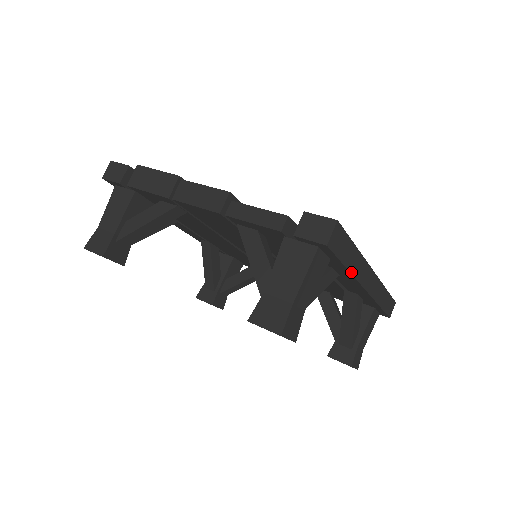
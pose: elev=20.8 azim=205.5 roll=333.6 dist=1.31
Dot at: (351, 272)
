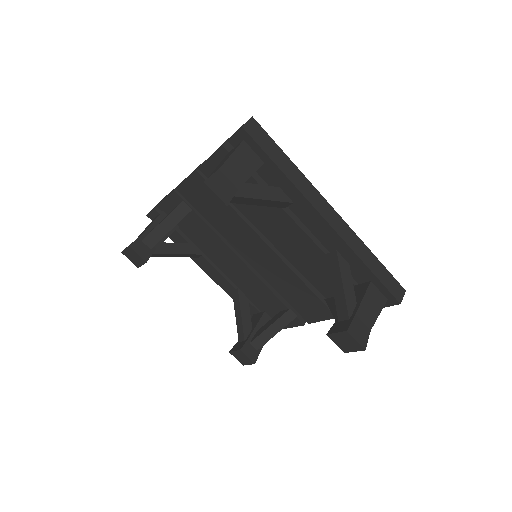
Dot at: (289, 179)
